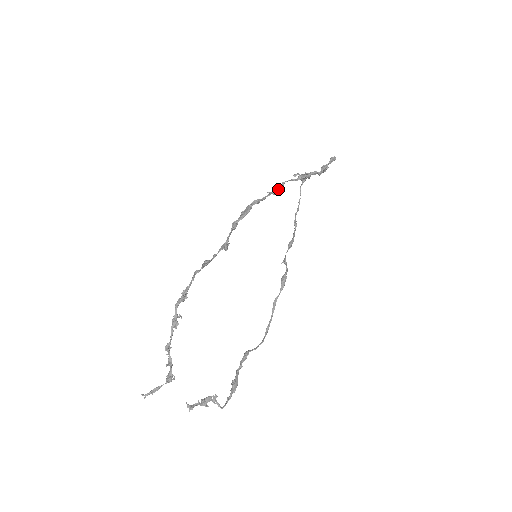
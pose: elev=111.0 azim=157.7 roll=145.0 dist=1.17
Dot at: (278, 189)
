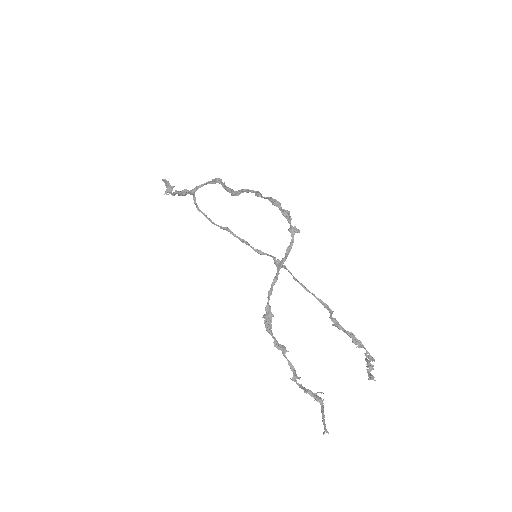
Dot at: (232, 190)
